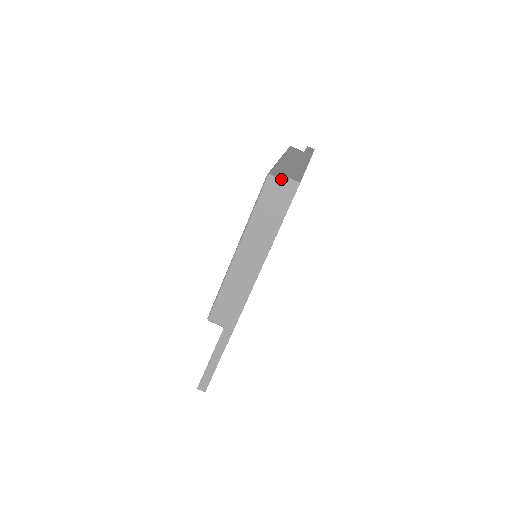
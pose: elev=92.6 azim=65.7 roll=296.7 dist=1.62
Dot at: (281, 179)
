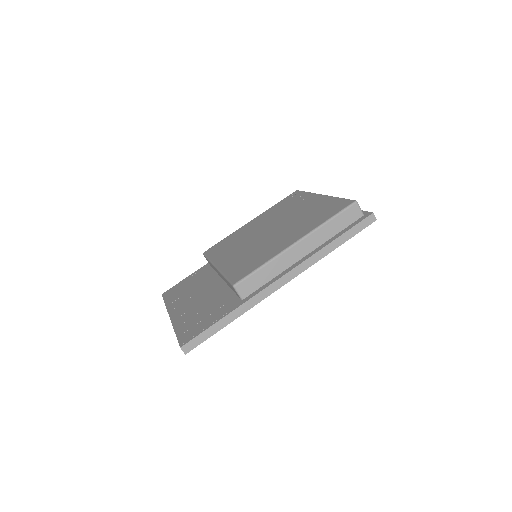
Dot at: occluded
